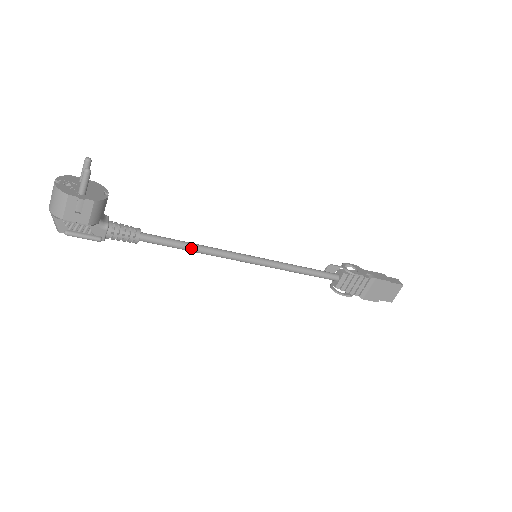
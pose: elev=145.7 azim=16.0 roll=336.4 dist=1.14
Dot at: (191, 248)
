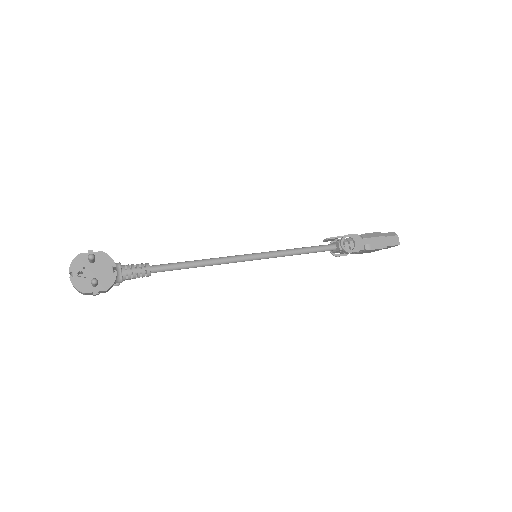
Dot at: (196, 267)
